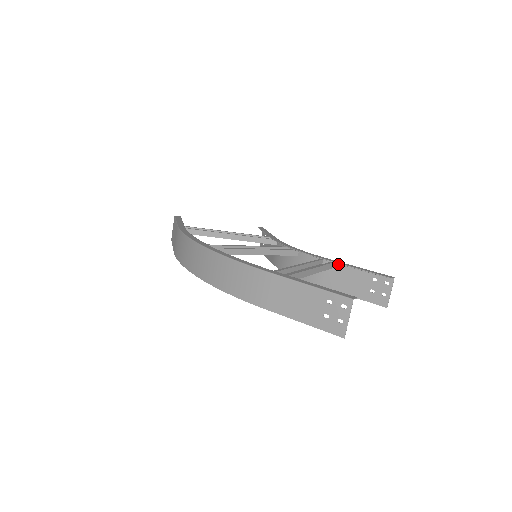
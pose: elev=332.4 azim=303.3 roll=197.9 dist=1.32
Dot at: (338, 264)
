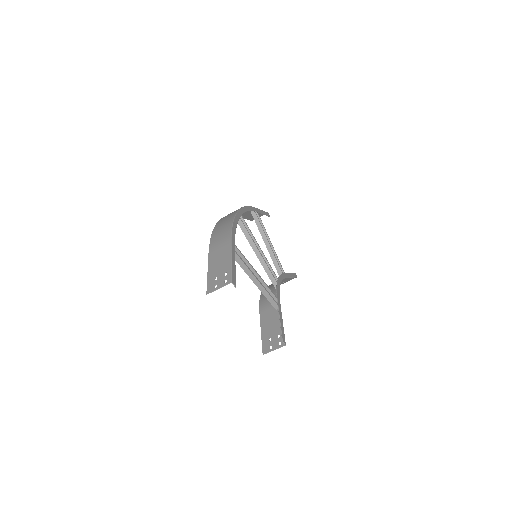
Dot at: occluded
